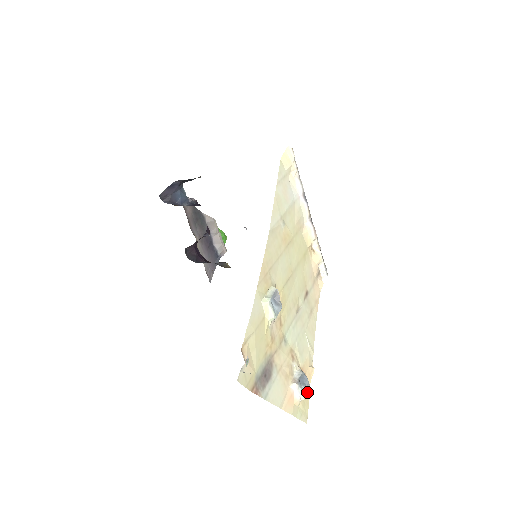
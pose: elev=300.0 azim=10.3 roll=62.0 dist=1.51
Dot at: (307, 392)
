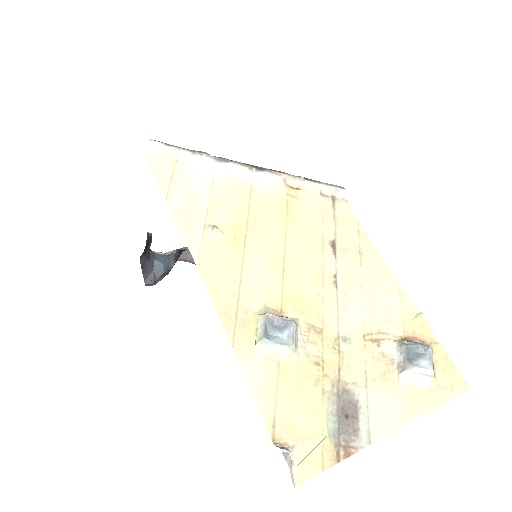
Dot at: (432, 360)
